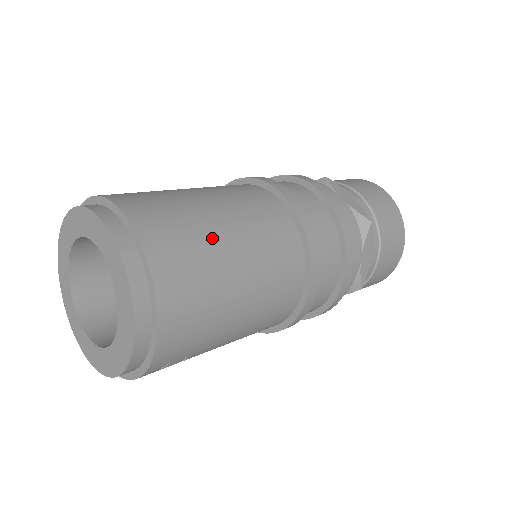
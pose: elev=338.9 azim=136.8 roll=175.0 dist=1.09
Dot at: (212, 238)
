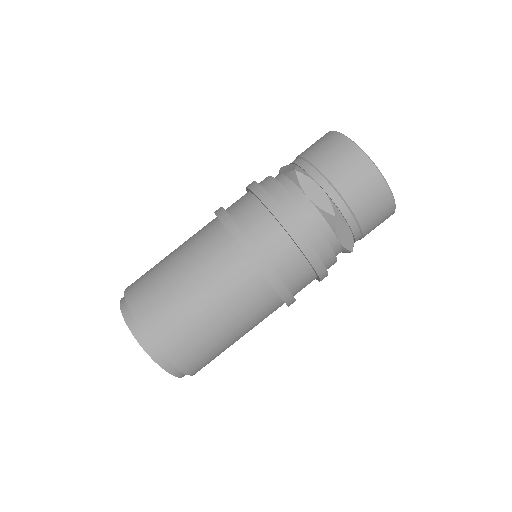
Dot at: (192, 316)
